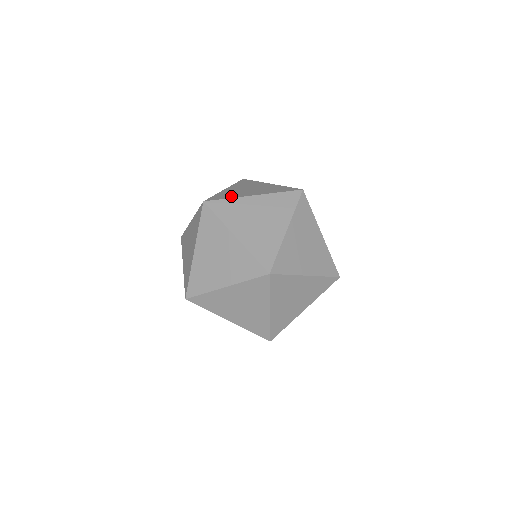
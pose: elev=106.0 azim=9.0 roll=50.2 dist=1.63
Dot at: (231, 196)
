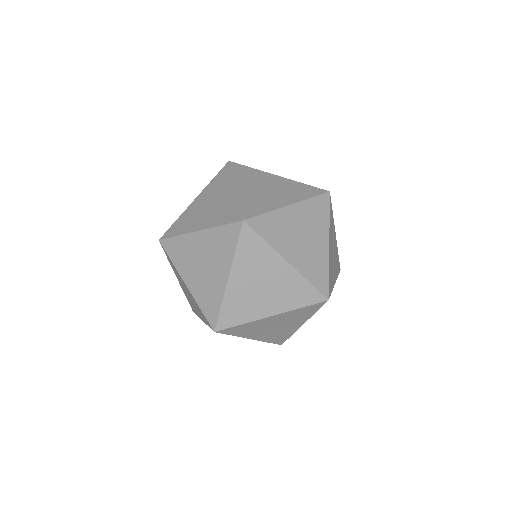
Dot at: occluded
